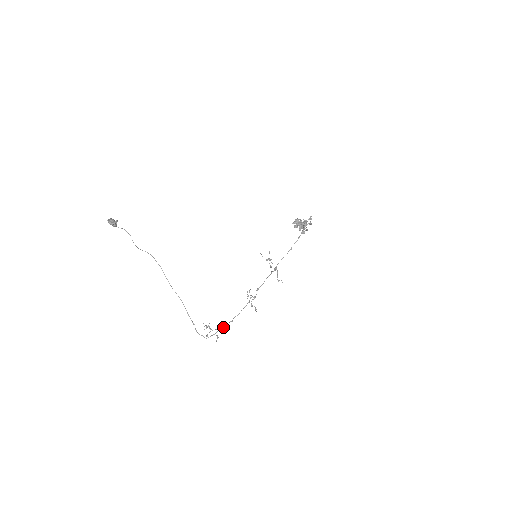
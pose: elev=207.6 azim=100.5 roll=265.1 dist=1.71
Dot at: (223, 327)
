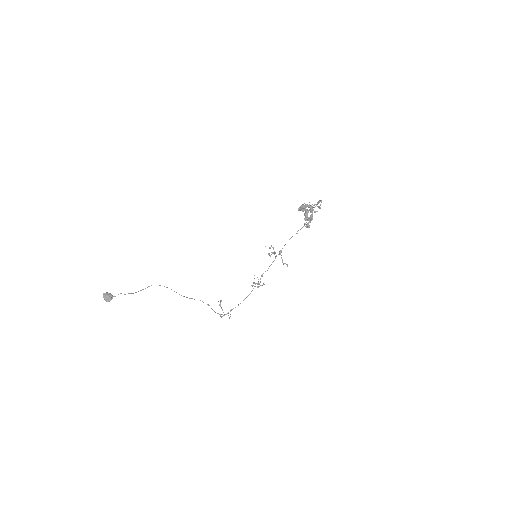
Dot at: occluded
